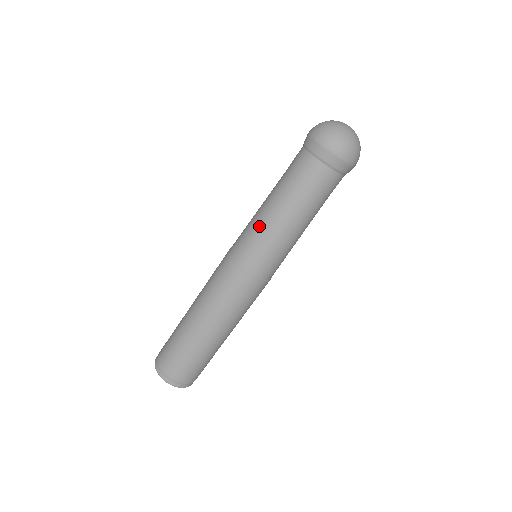
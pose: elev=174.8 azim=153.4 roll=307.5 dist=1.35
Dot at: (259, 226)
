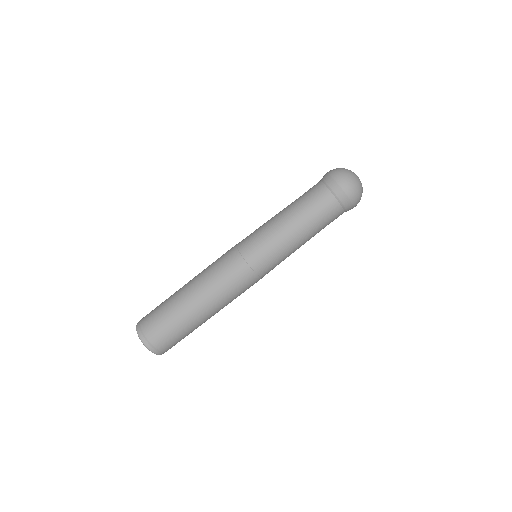
Dot at: (284, 249)
